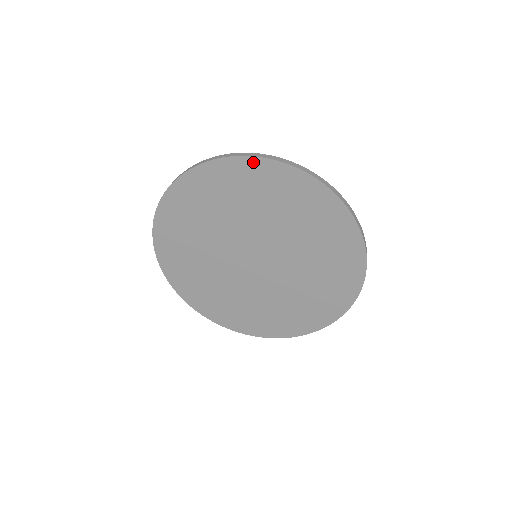
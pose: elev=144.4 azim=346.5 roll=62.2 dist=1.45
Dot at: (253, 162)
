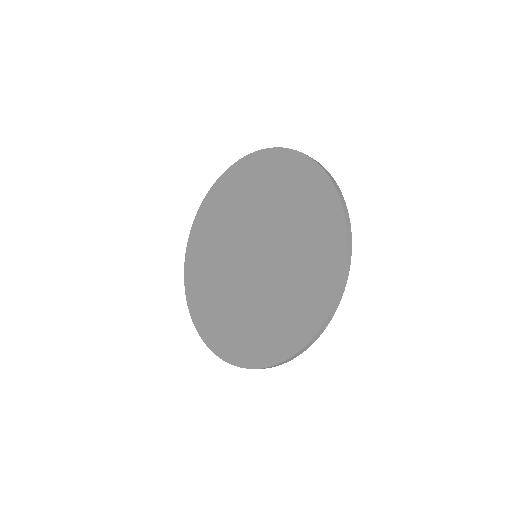
Dot at: (308, 163)
